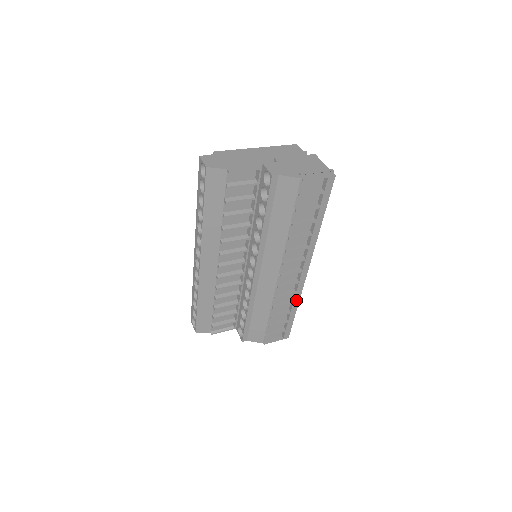
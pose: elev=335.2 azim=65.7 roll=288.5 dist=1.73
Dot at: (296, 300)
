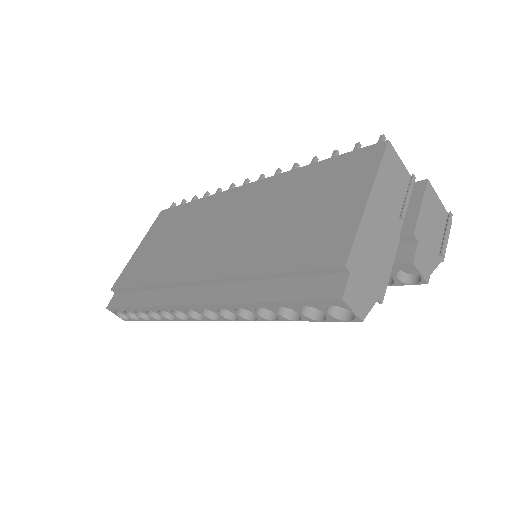
Dot at: occluded
